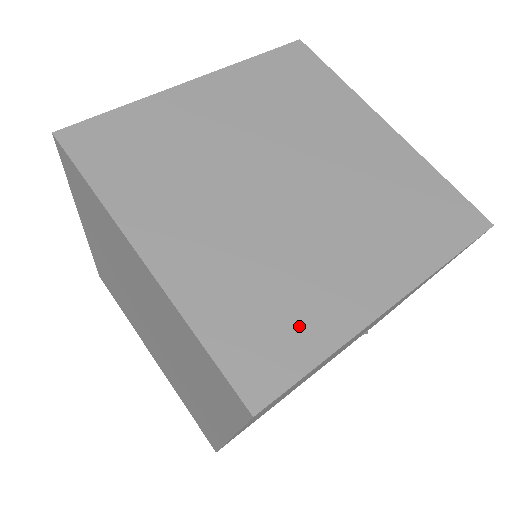
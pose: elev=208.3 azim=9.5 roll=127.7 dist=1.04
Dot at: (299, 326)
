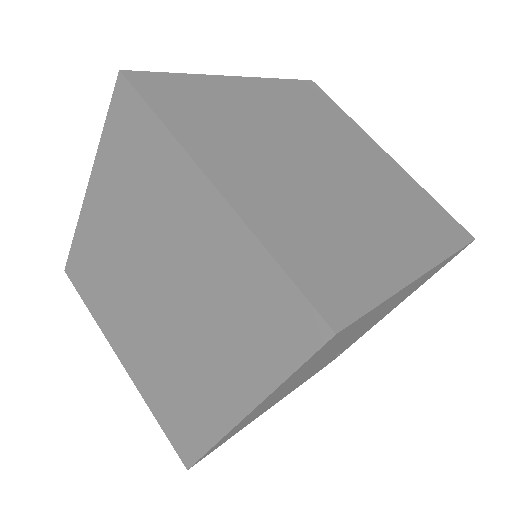
Dot at: (357, 271)
